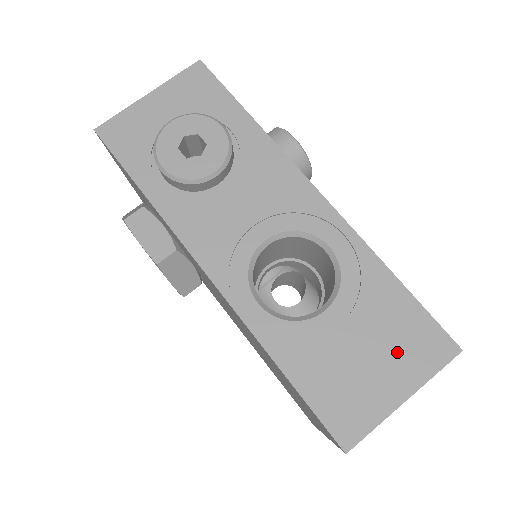
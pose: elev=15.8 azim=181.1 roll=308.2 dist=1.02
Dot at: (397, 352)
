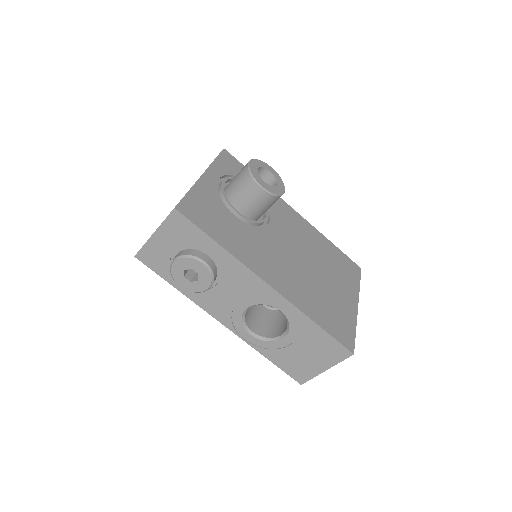
Dot at: (321, 354)
